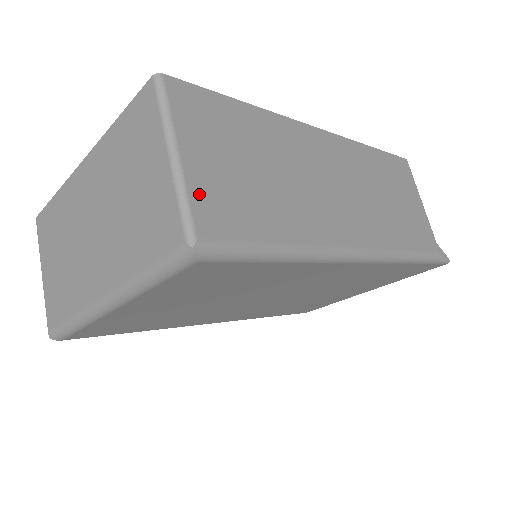
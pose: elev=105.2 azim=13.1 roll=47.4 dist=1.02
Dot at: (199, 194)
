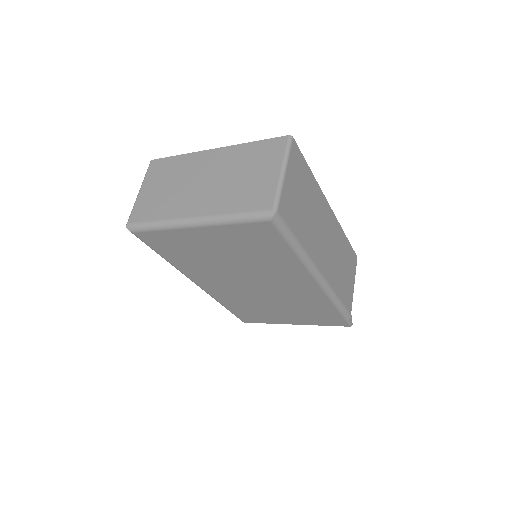
Dot at: (285, 195)
